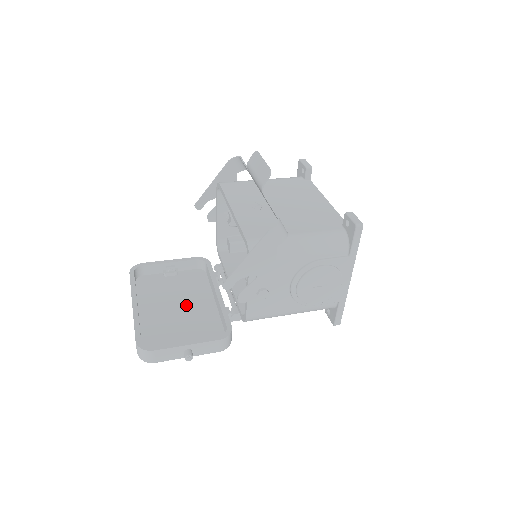
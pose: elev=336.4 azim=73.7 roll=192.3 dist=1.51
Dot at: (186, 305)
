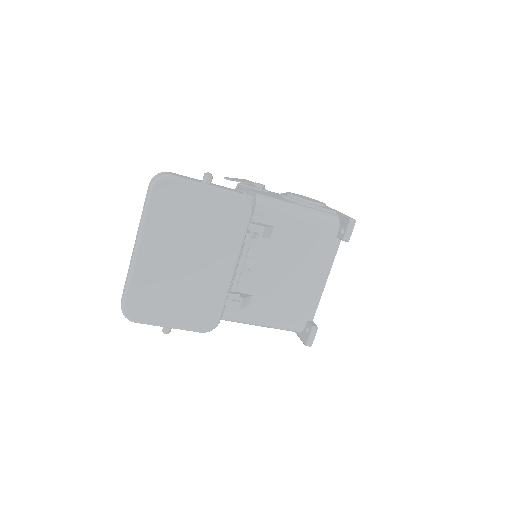
Dot at: (196, 262)
